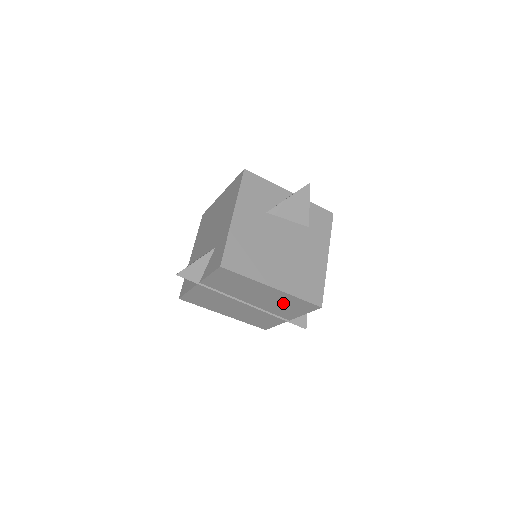
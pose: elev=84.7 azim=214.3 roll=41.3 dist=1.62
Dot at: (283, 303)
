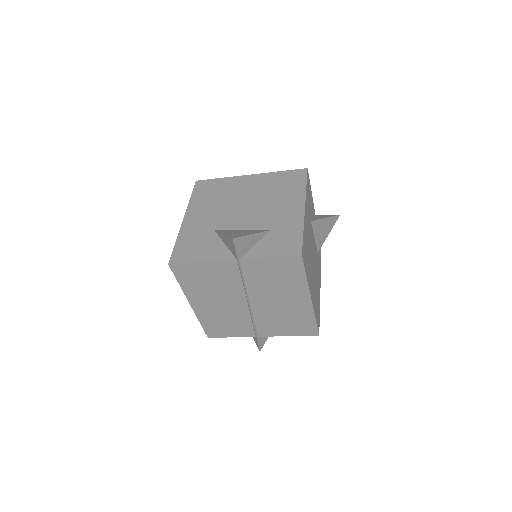
Dot at: (289, 317)
